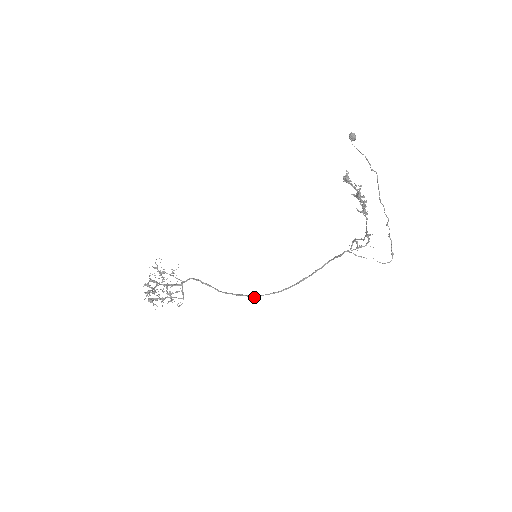
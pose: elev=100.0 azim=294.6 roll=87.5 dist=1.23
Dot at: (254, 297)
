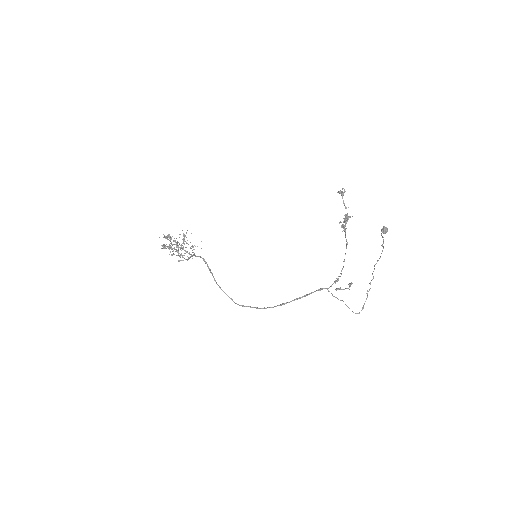
Dot at: occluded
